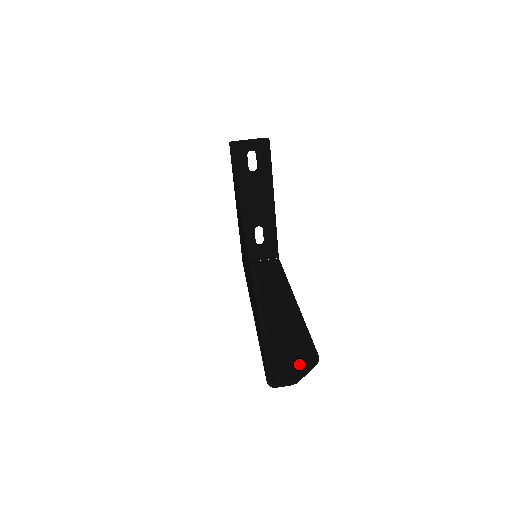
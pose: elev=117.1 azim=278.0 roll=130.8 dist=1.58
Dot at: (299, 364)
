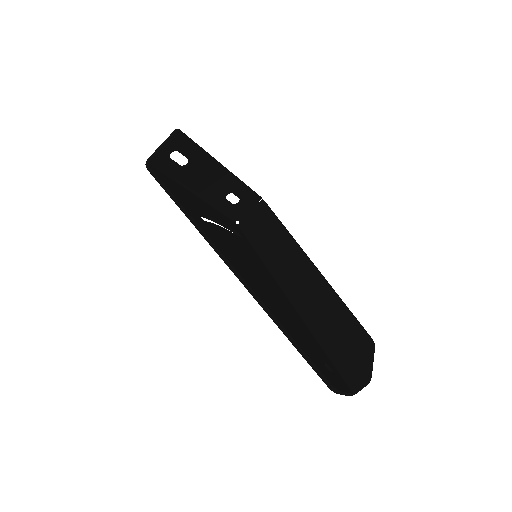
Dot at: (362, 359)
